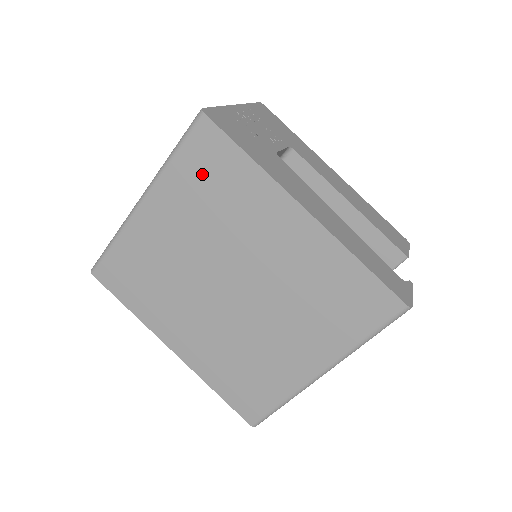
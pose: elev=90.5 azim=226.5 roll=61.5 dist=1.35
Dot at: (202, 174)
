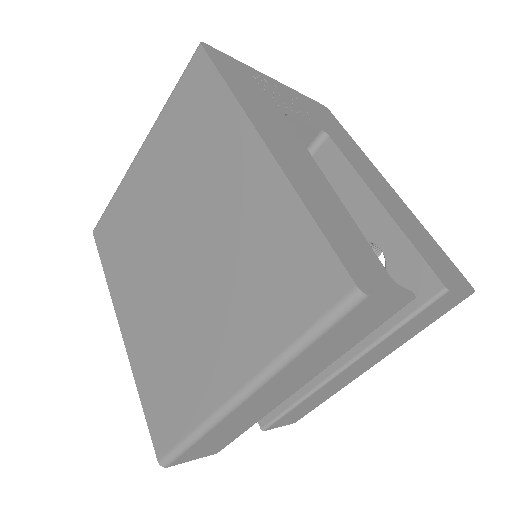
Dot at: (186, 111)
